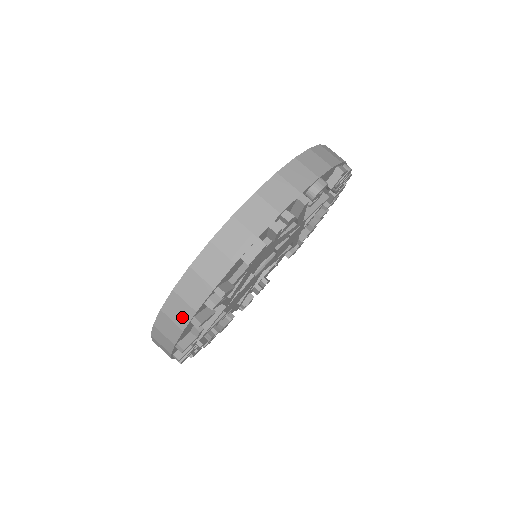
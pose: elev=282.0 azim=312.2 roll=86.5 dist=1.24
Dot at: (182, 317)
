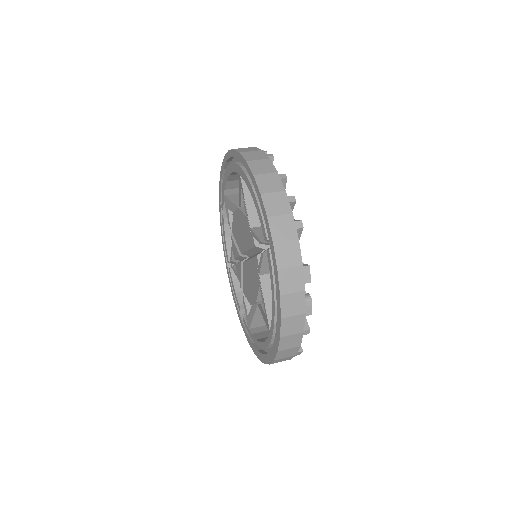
Dot at: (260, 155)
